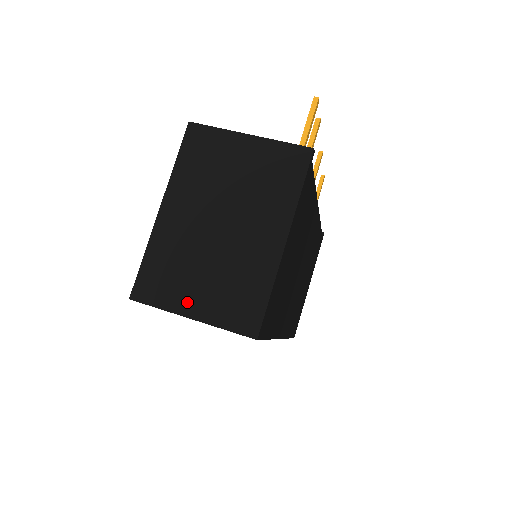
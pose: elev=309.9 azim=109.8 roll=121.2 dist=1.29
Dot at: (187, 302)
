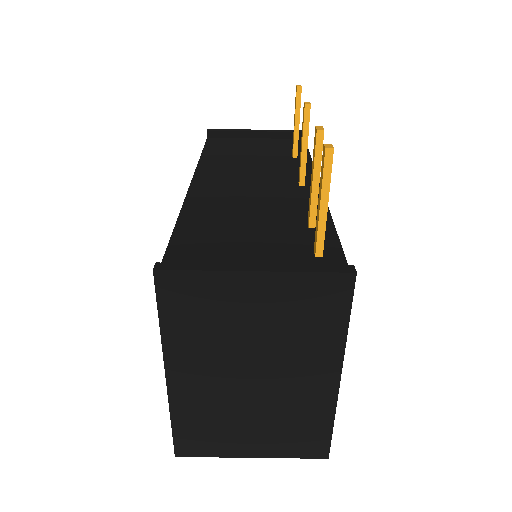
Dot at: (242, 447)
